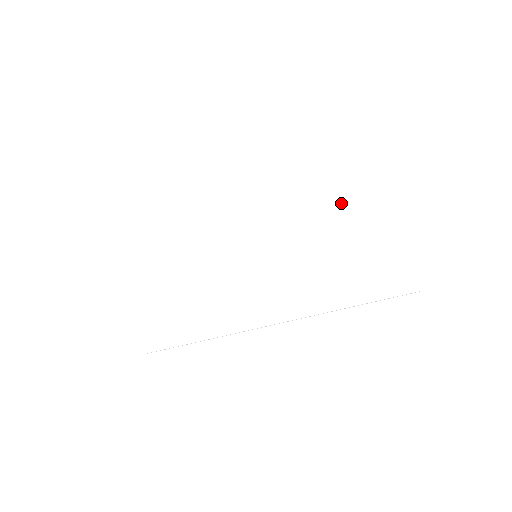
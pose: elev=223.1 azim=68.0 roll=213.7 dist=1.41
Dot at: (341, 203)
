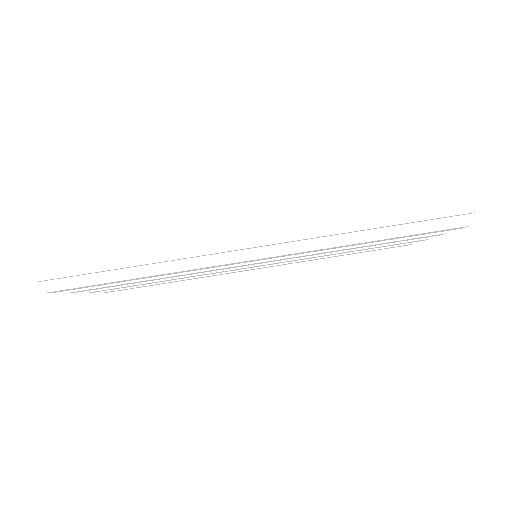
Dot at: occluded
